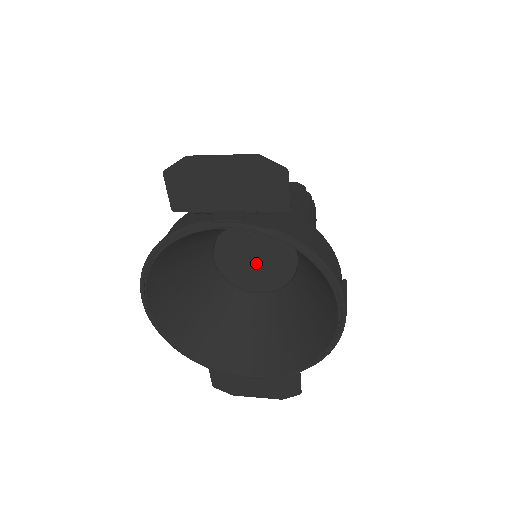
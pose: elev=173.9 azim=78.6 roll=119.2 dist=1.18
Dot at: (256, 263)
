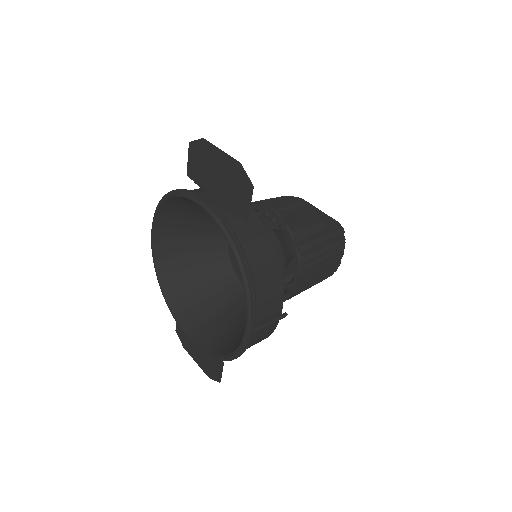
Dot at: occluded
